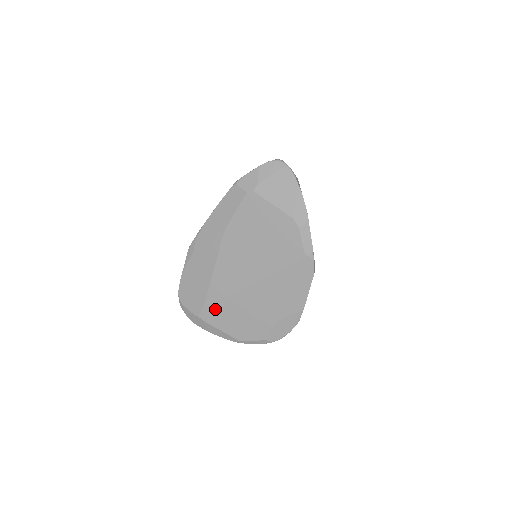
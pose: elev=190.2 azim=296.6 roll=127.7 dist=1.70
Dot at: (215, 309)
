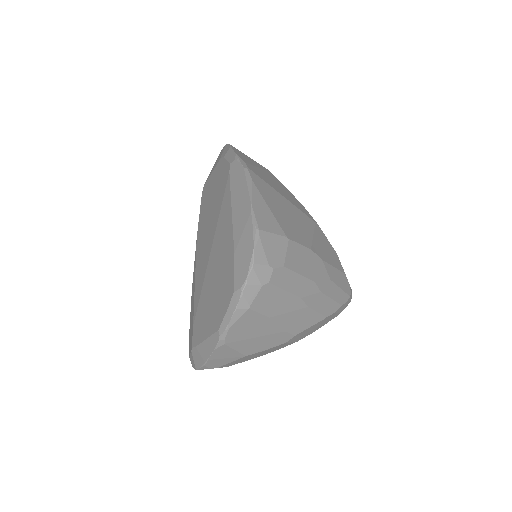
Dot at: (199, 318)
